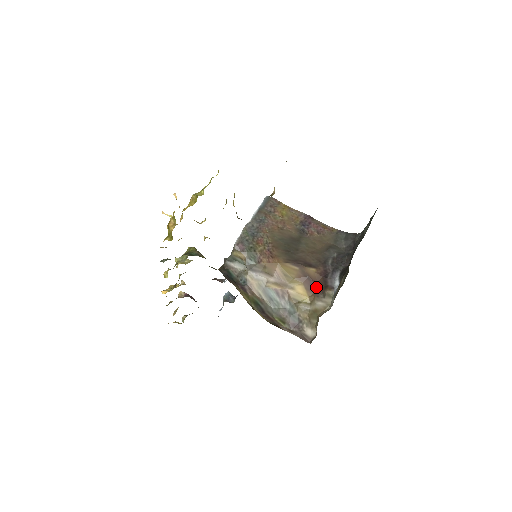
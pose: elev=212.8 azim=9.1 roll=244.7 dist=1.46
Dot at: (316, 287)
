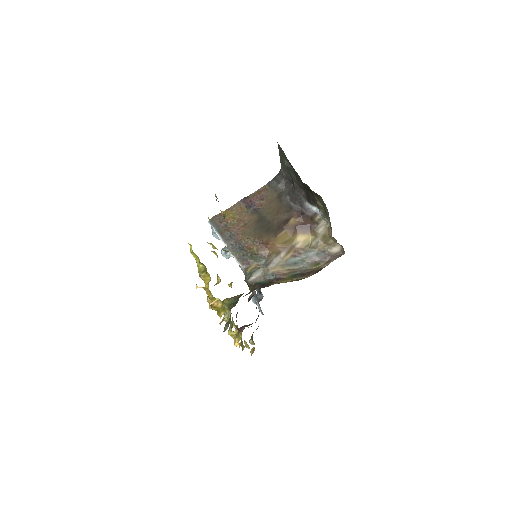
Dot at: (307, 225)
